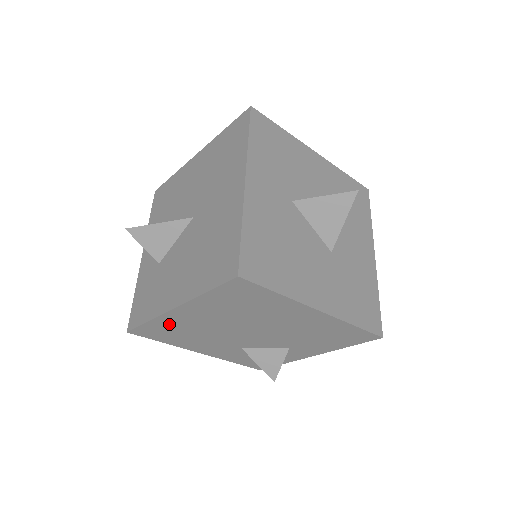
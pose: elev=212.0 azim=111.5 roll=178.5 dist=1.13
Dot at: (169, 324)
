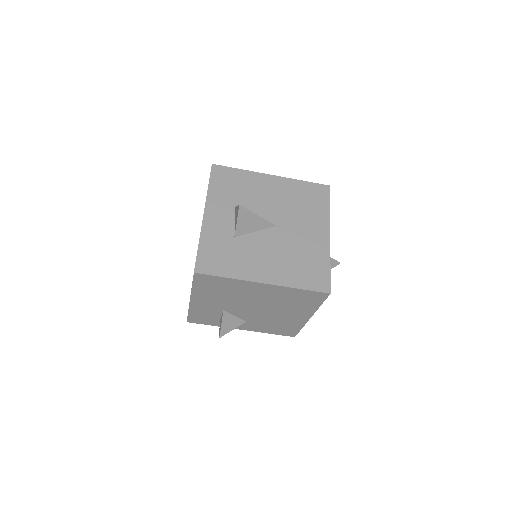
Dot at: (233, 285)
